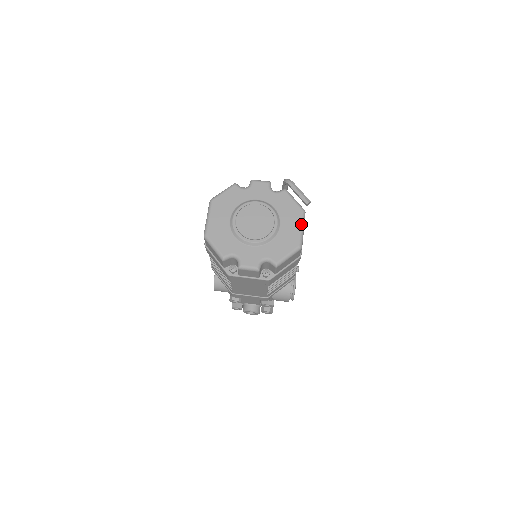
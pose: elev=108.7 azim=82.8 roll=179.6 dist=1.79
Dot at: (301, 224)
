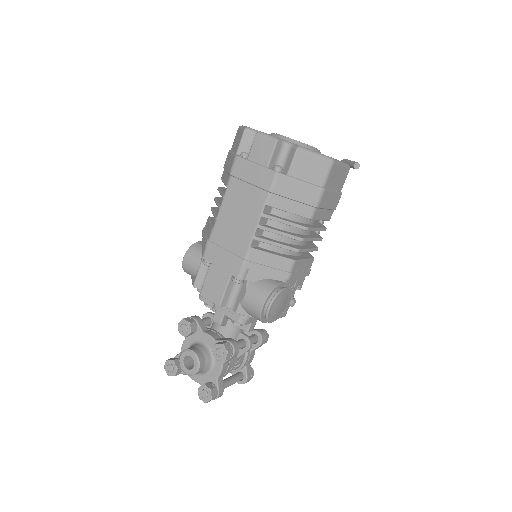
Dot at: occluded
